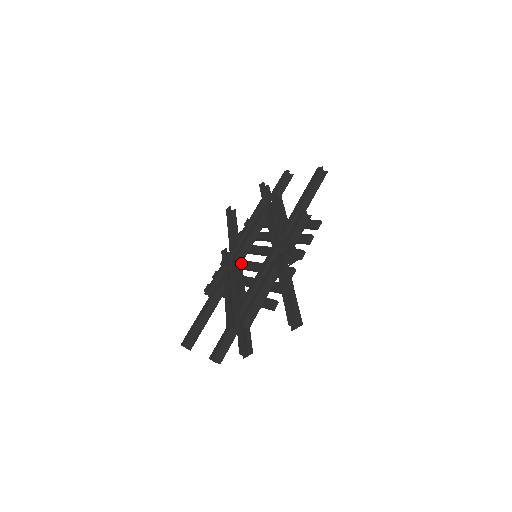
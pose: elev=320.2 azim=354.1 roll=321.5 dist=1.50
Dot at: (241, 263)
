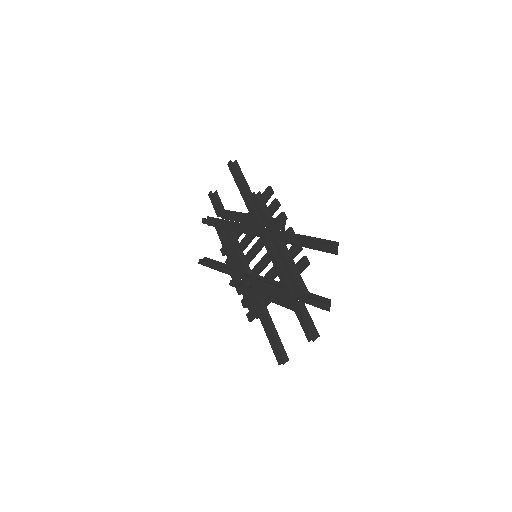
Dot at: (251, 274)
